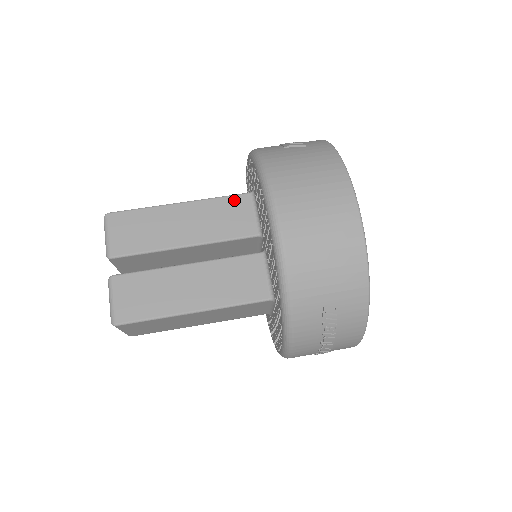
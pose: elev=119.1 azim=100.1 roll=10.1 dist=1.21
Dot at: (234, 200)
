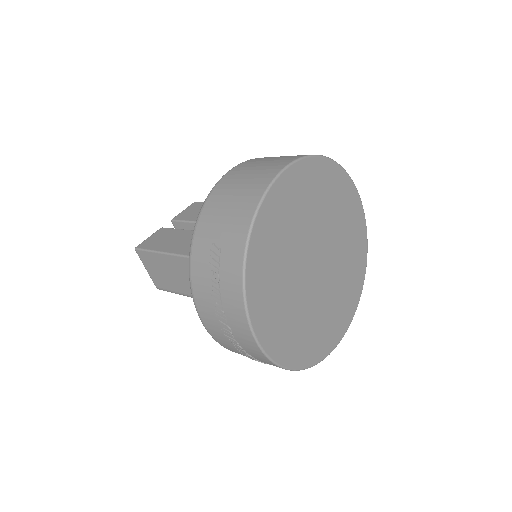
Dot at: occluded
